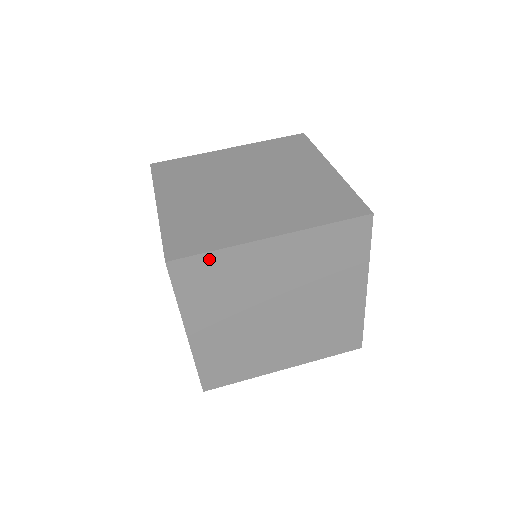
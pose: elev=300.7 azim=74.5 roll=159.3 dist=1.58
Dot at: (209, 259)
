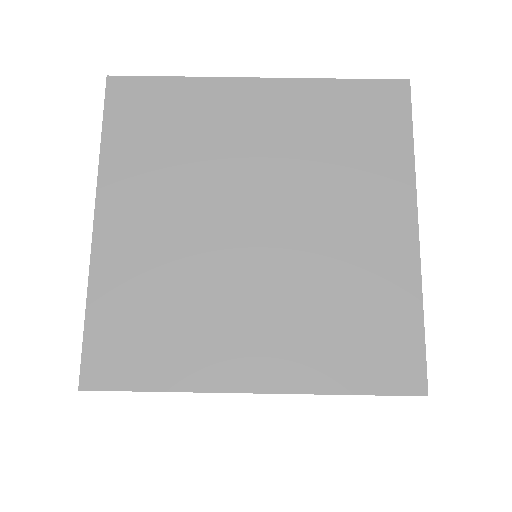
Dot at: occluded
